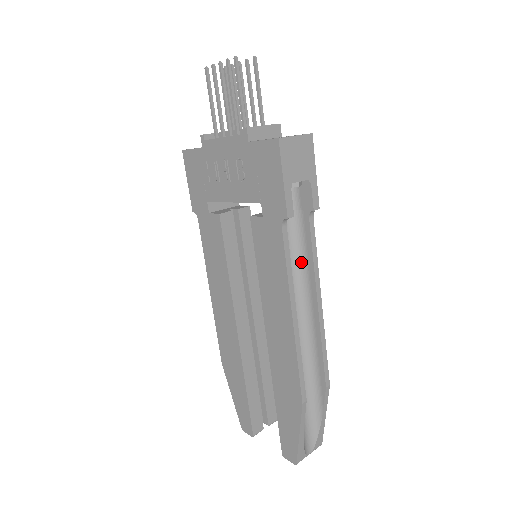
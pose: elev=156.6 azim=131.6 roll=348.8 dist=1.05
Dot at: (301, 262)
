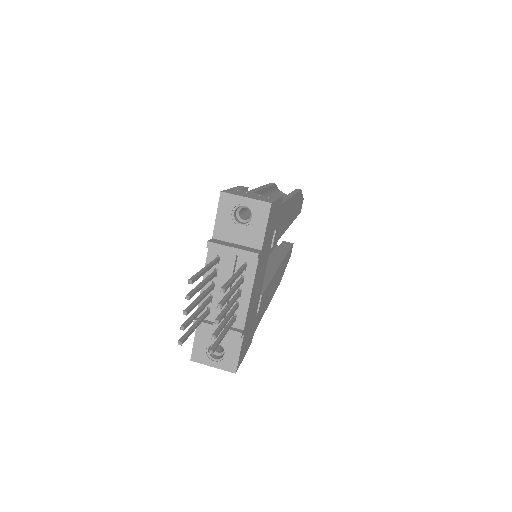
Dot at: occluded
